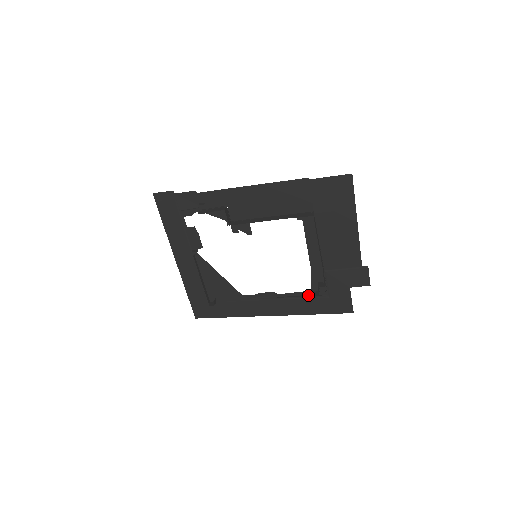
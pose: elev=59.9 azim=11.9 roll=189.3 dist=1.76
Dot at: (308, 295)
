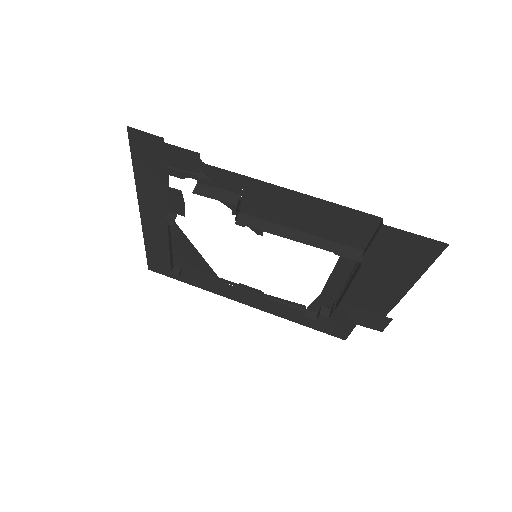
Dot at: (302, 308)
